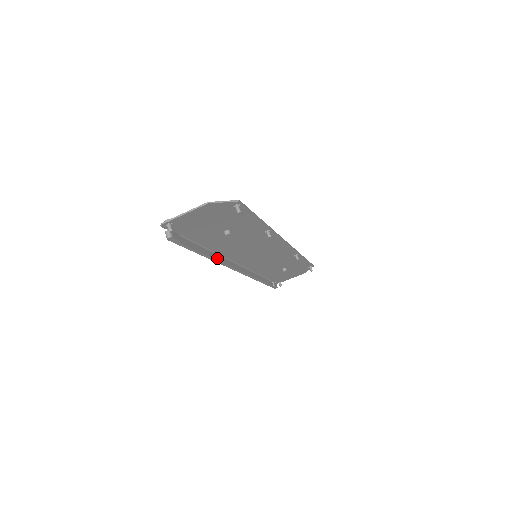
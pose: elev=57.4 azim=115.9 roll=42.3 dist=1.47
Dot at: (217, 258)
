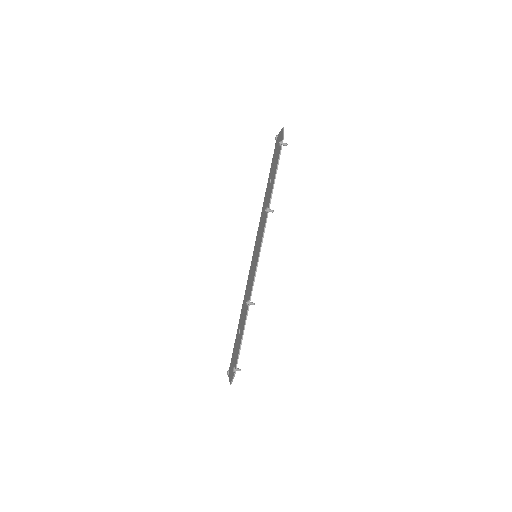
Dot at: occluded
